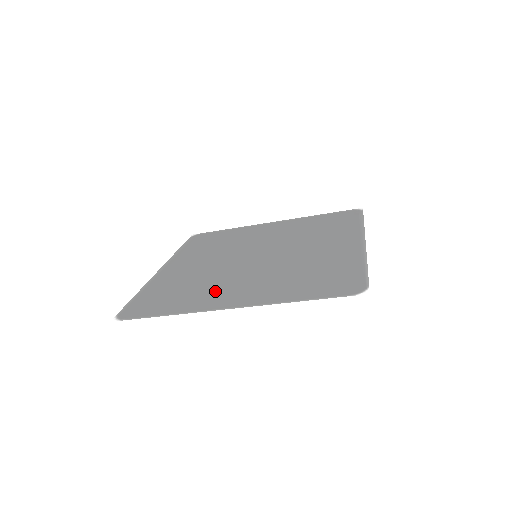
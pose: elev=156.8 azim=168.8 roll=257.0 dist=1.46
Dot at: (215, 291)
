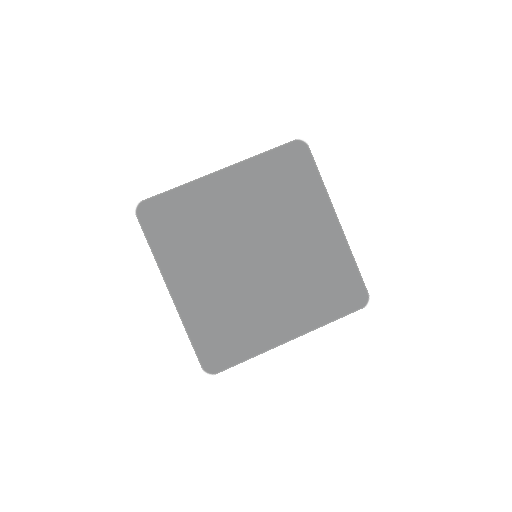
Dot at: (191, 262)
